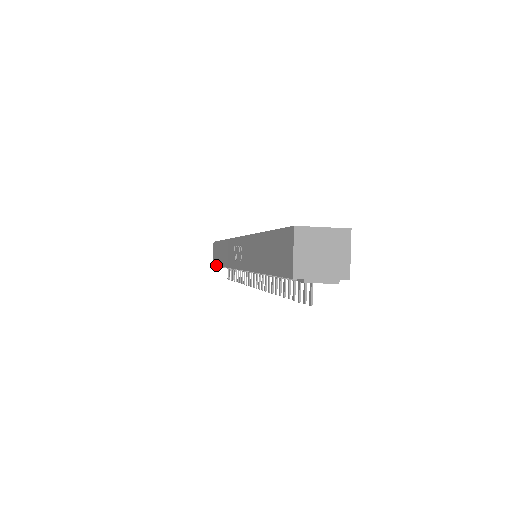
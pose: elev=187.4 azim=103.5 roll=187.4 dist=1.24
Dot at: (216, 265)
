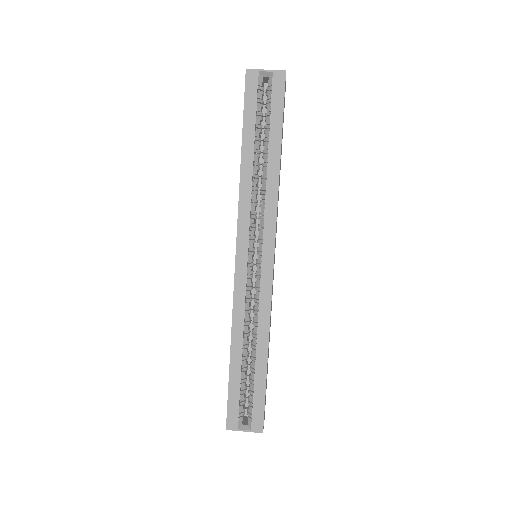
Dot at: occluded
